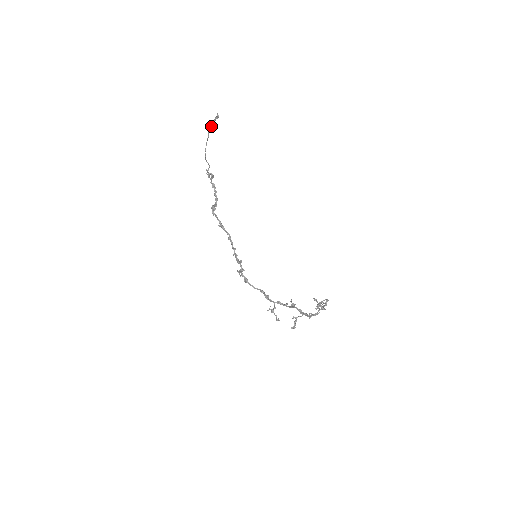
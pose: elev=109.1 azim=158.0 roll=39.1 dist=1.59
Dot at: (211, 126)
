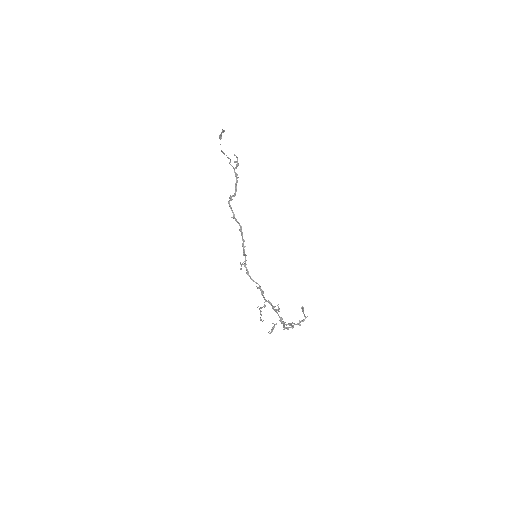
Dot at: (220, 136)
